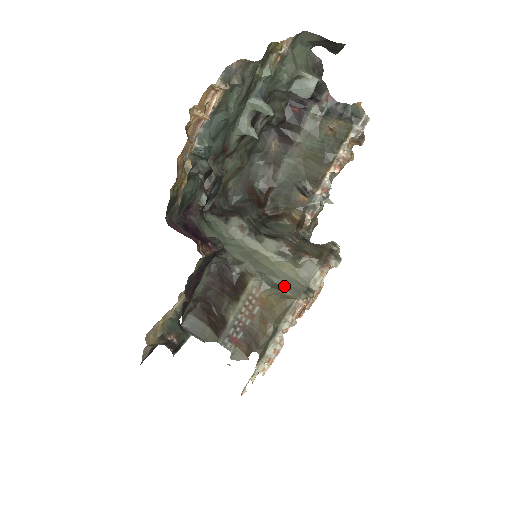
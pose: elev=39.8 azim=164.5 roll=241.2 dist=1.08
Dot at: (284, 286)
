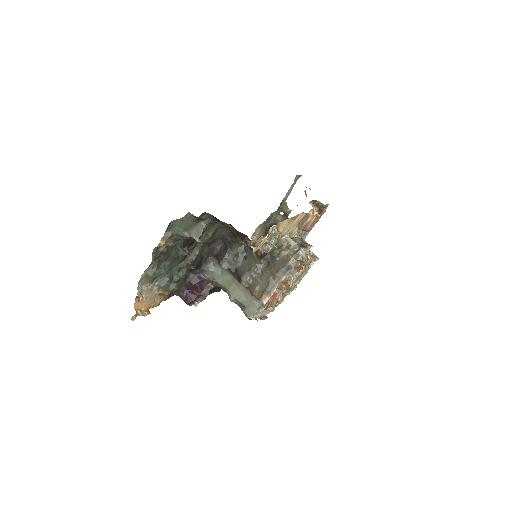
Dot at: (246, 306)
